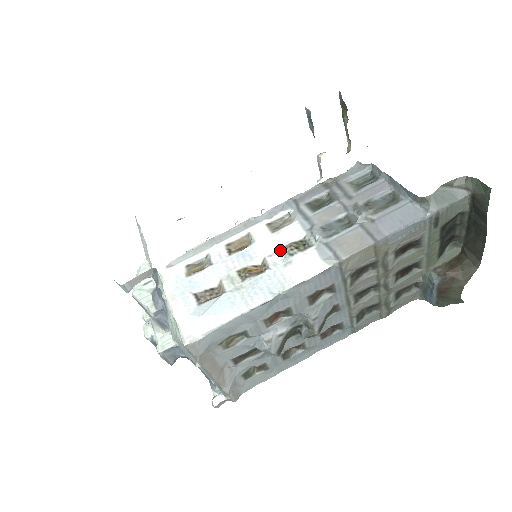
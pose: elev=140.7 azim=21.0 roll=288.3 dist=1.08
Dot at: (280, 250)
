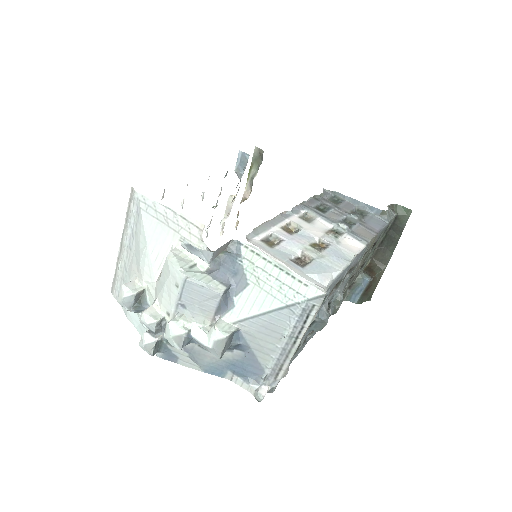
Dot at: (326, 234)
